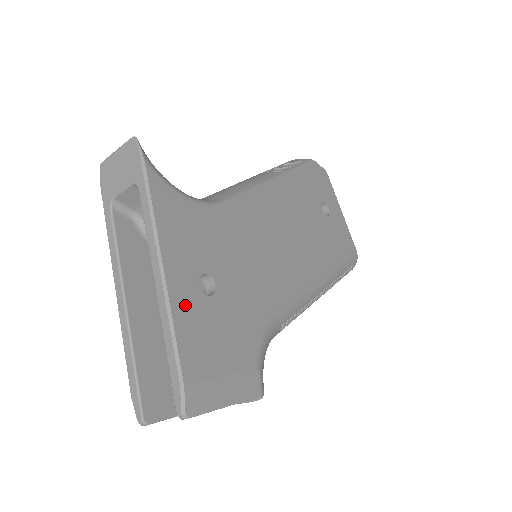
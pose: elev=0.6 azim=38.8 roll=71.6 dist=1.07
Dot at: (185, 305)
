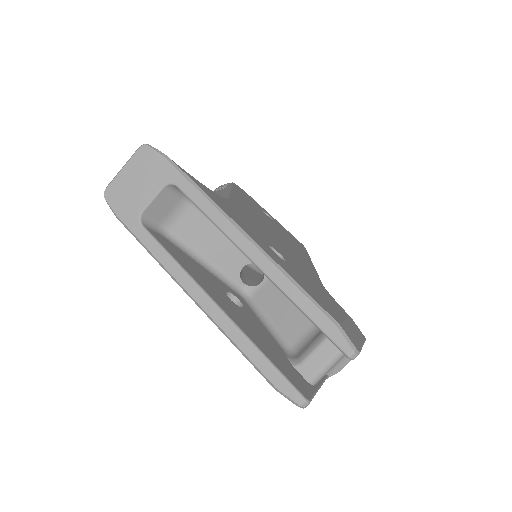
Dot at: (283, 266)
